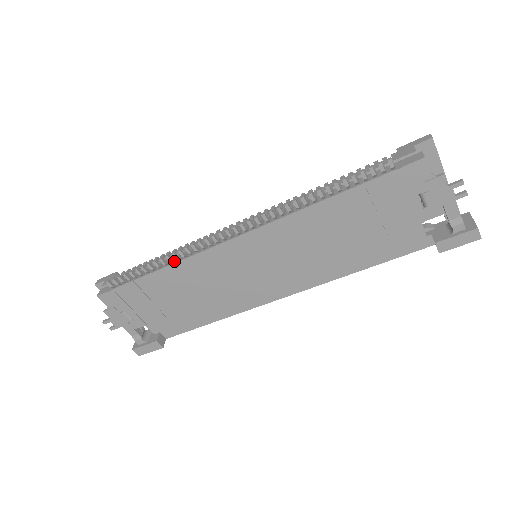
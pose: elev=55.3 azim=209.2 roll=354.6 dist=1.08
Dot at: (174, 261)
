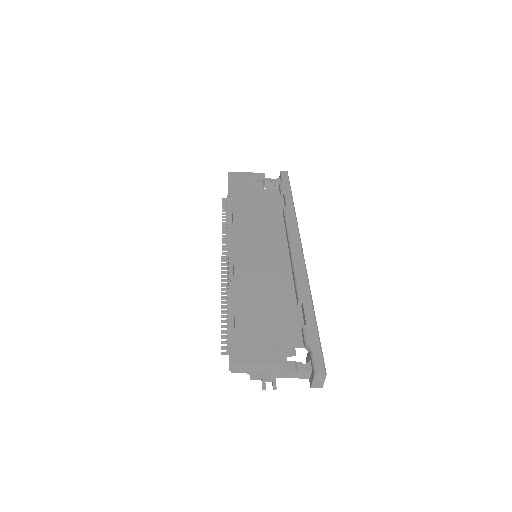
Dot at: occluded
